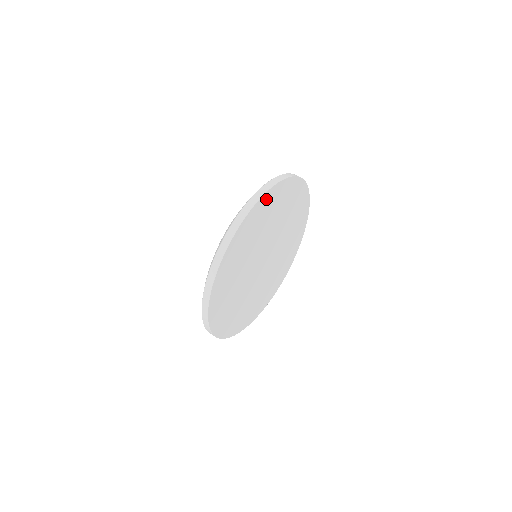
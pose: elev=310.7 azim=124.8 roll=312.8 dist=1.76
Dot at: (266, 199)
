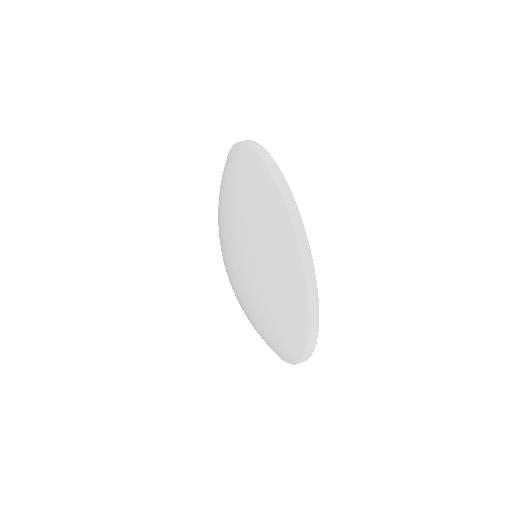
Dot at: occluded
